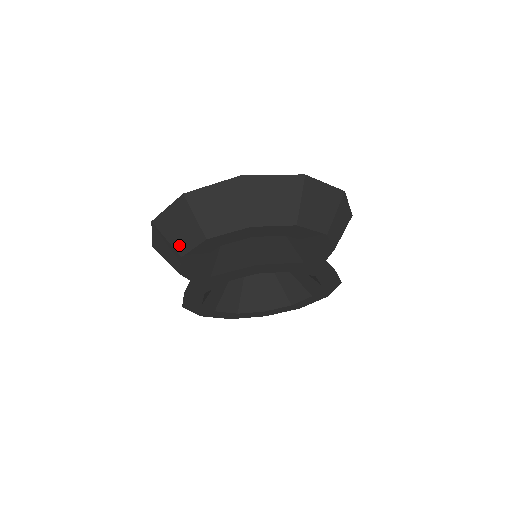
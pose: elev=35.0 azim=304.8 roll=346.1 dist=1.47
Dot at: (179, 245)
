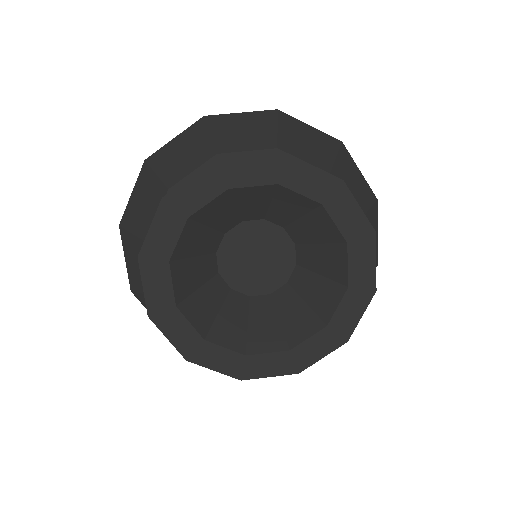
Dot at: (172, 174)
